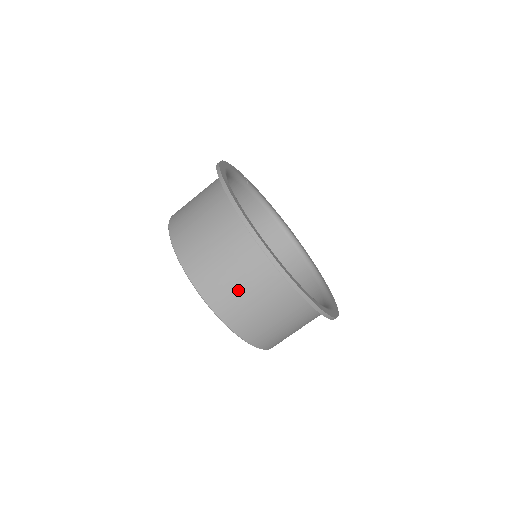
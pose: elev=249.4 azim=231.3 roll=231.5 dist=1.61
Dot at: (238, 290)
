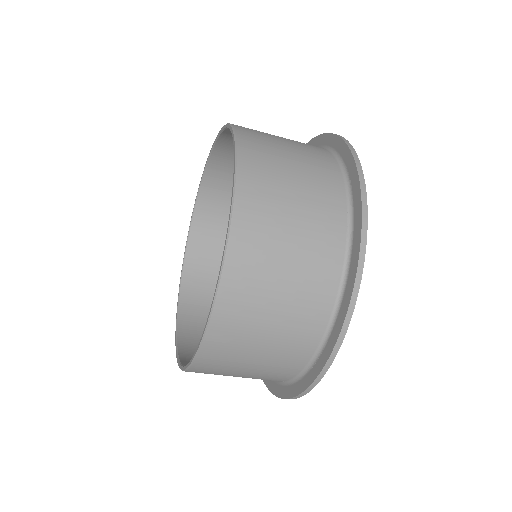
Dot at: (277, 273)
